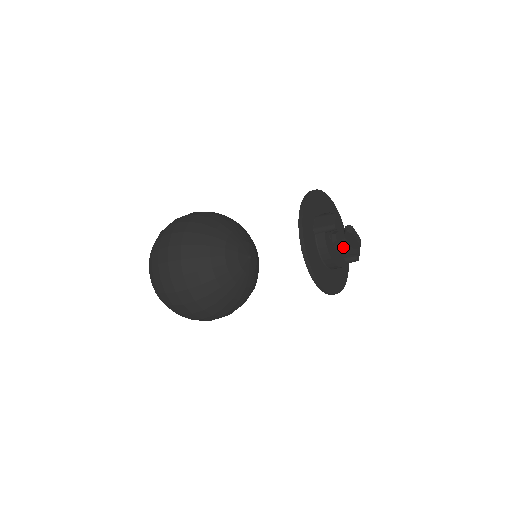
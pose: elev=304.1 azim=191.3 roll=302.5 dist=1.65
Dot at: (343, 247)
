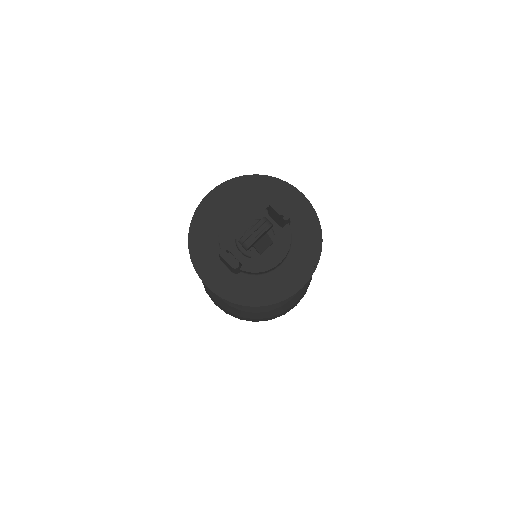
Dot at: (265, 241)
